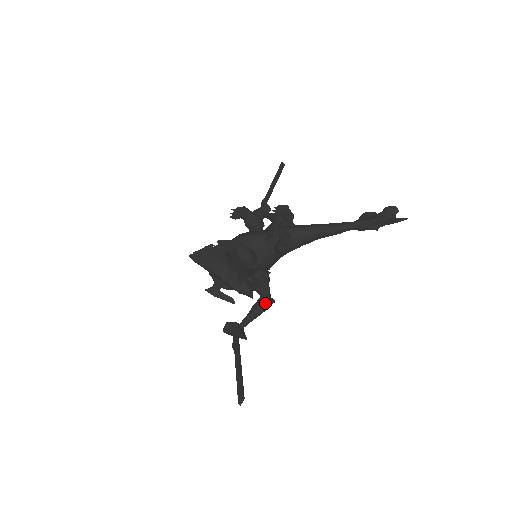
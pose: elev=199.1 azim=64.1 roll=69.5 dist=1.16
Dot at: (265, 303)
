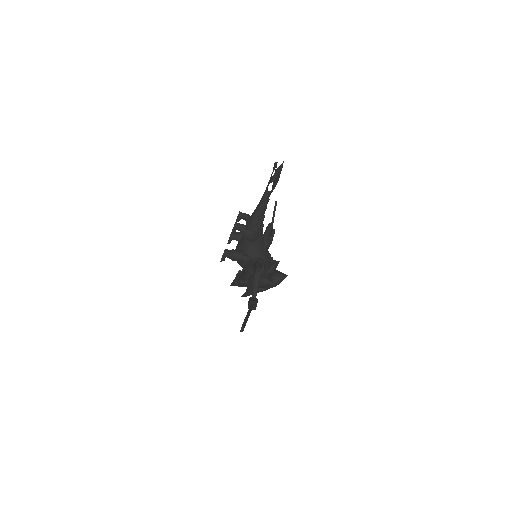
Dot at: (255, 273)
